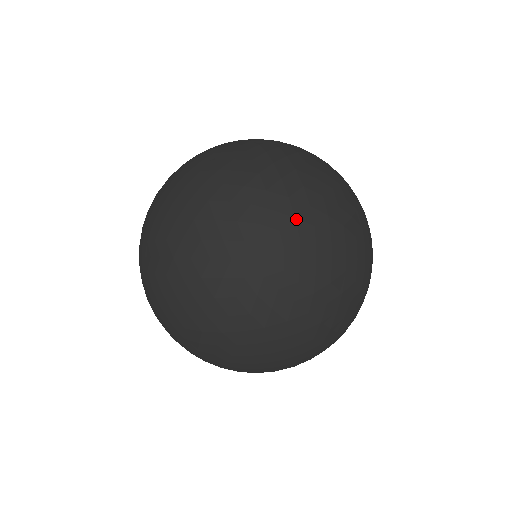
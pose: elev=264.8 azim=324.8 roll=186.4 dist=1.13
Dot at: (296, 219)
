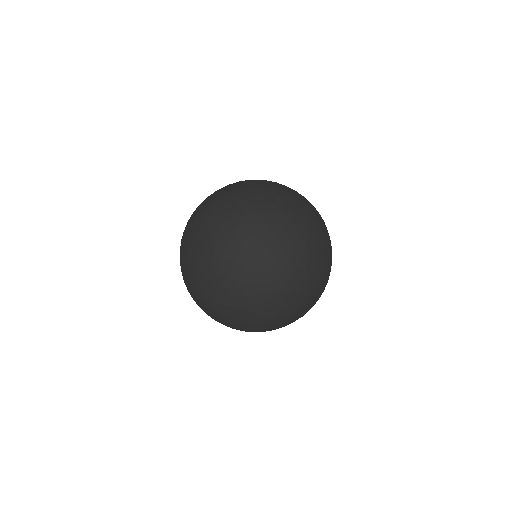
Dot at: (326, 233)
